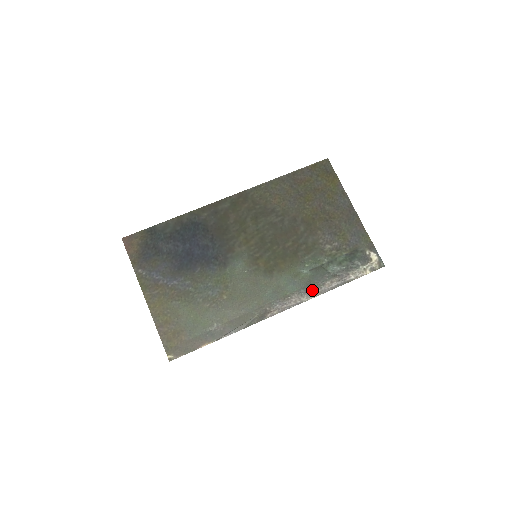
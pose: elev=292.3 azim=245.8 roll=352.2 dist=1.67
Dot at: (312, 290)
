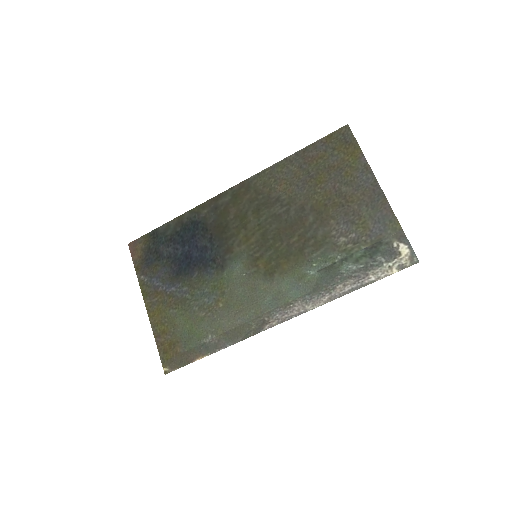
Dot at: (319, 296)
